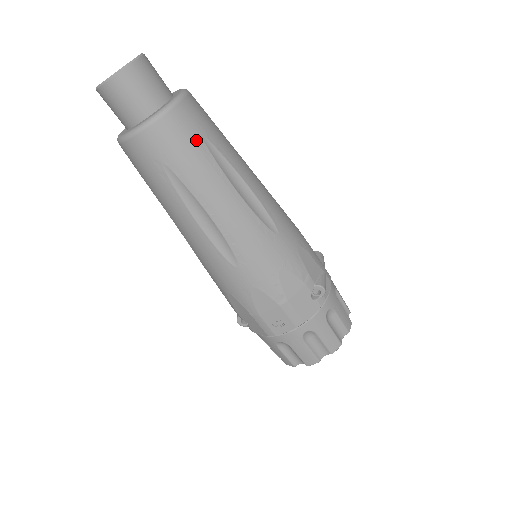
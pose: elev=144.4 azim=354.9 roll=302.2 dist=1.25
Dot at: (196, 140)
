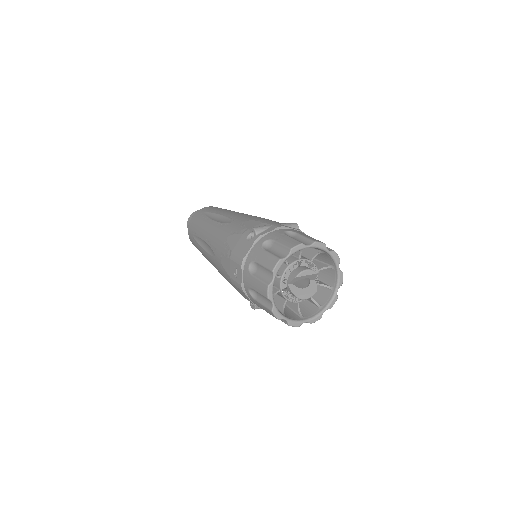
Dot at: (201, 216)
